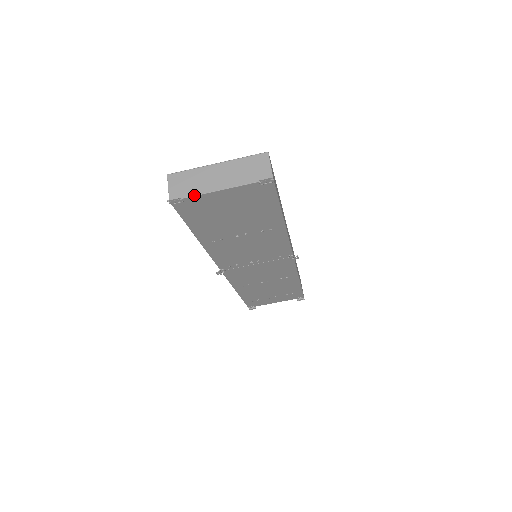
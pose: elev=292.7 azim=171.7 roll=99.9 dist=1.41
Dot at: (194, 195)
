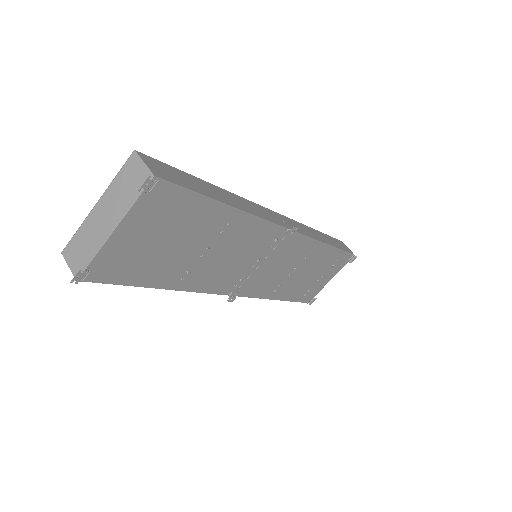
Dot at: (93, 256)
